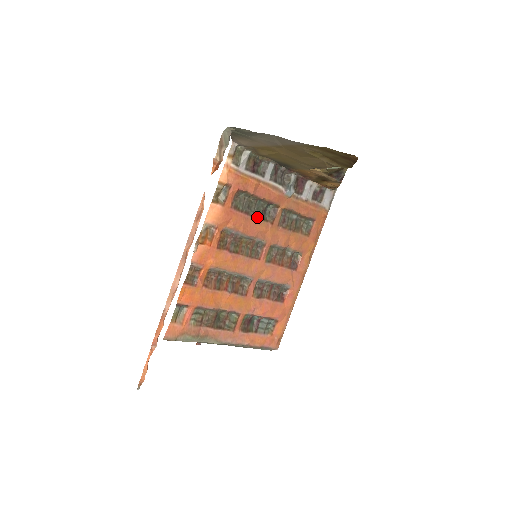
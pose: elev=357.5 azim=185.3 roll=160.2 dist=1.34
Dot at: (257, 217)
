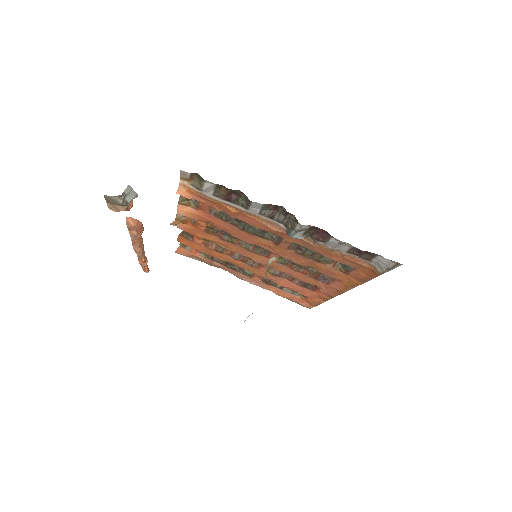
Dot at: (250, 232)
